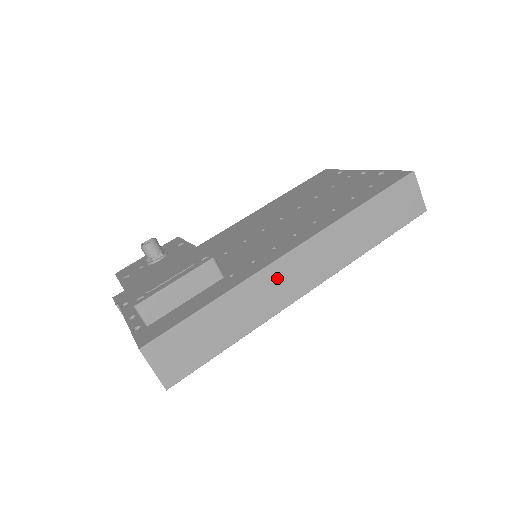
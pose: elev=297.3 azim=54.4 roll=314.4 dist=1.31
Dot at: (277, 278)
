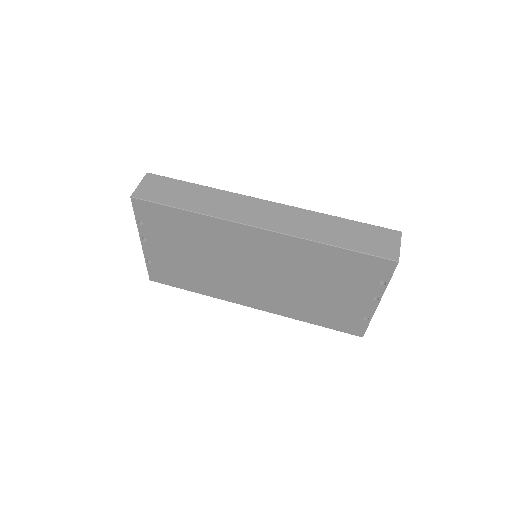
Dot at: (247, 205)
